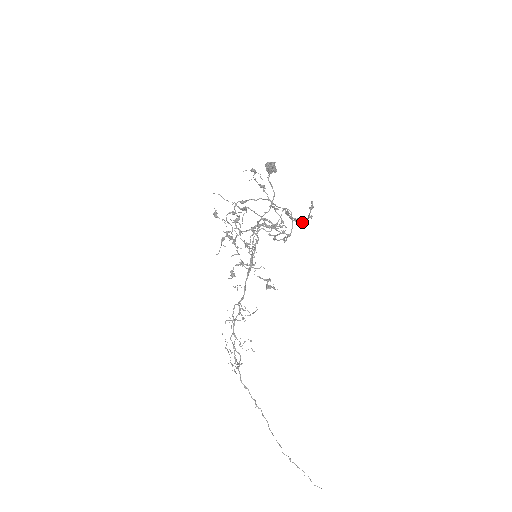
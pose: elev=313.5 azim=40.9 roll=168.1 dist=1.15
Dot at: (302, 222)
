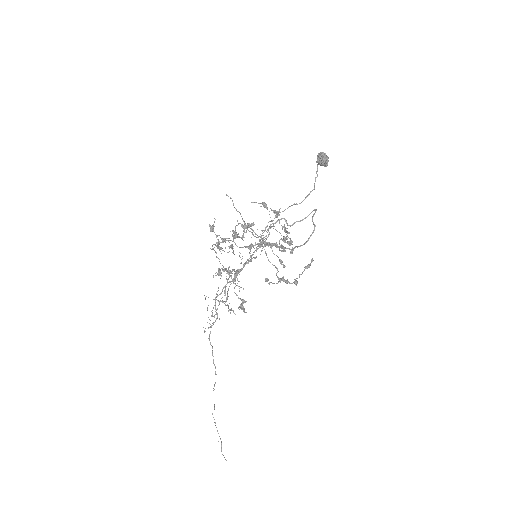
Dot at: (286, 283)
